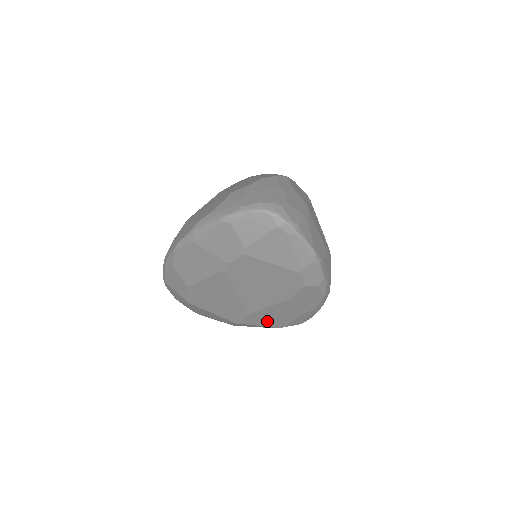
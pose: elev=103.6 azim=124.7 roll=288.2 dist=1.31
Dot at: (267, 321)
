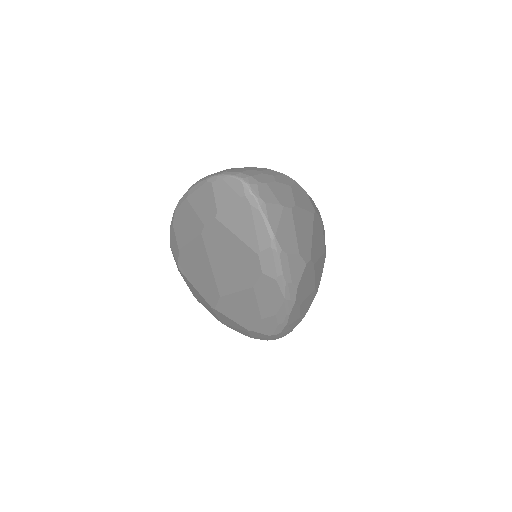
Dot at: (237, 315)
